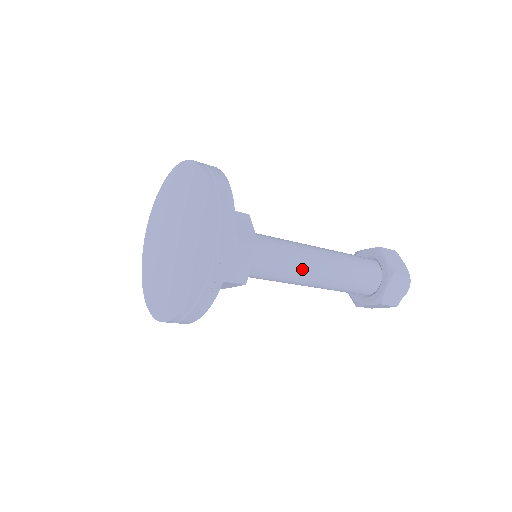
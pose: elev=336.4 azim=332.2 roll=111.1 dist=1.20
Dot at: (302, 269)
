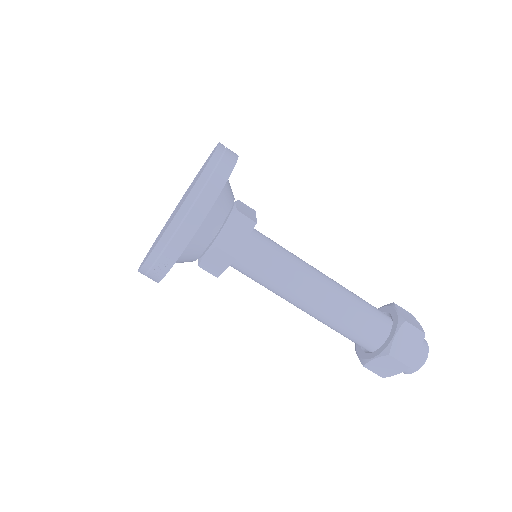
Dot at: (287, 294)
